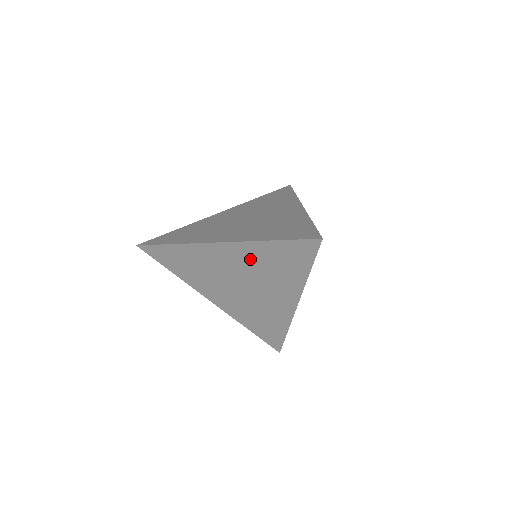
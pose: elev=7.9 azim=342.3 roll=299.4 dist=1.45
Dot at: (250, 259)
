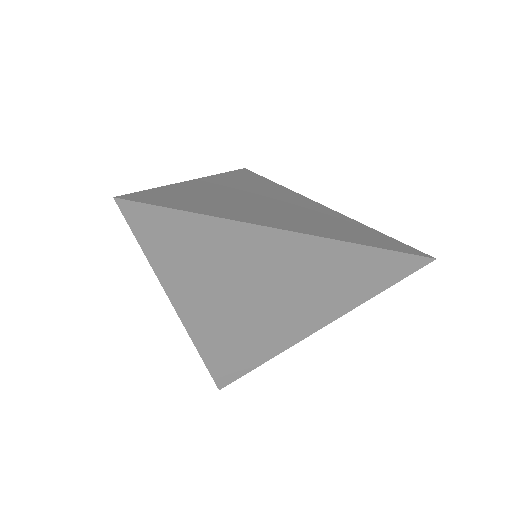
Dot at: (315, 264)
